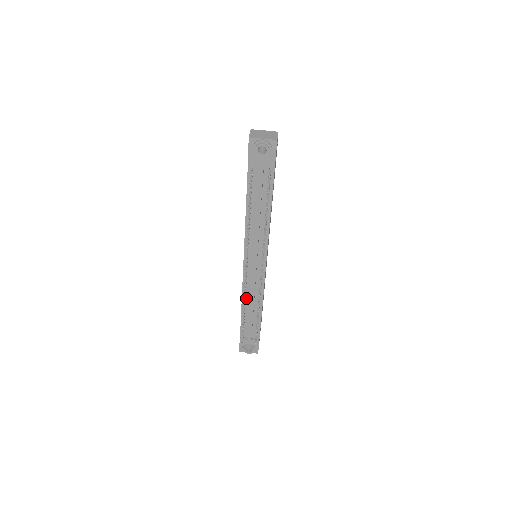
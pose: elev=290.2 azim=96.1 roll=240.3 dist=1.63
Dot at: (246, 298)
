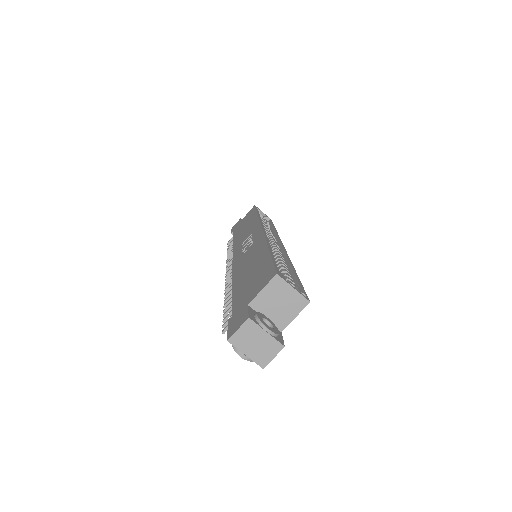
Dot at: occluded
